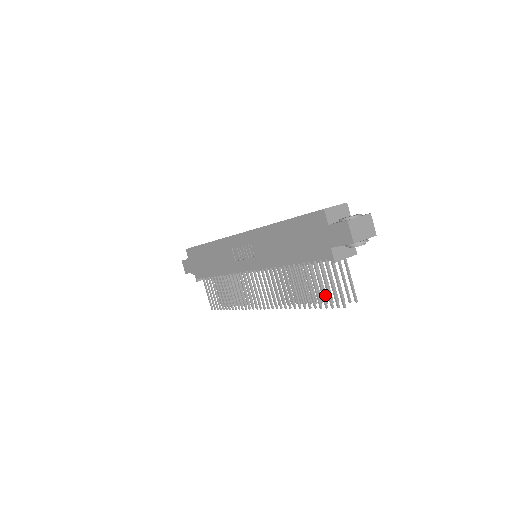
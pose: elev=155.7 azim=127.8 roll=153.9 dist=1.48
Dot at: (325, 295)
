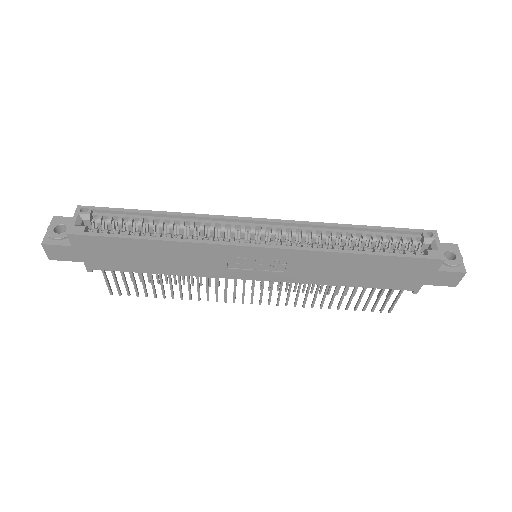
Dot at: occluded
